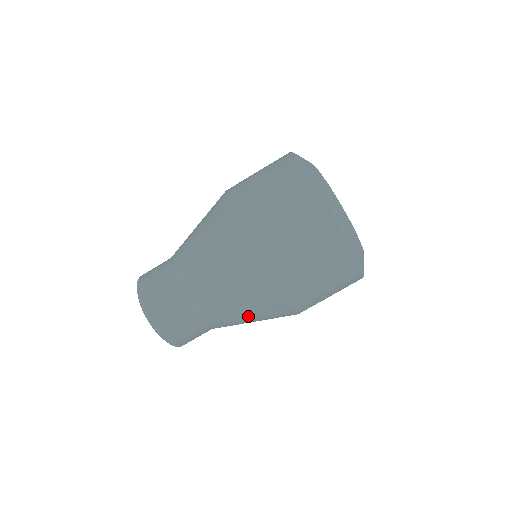
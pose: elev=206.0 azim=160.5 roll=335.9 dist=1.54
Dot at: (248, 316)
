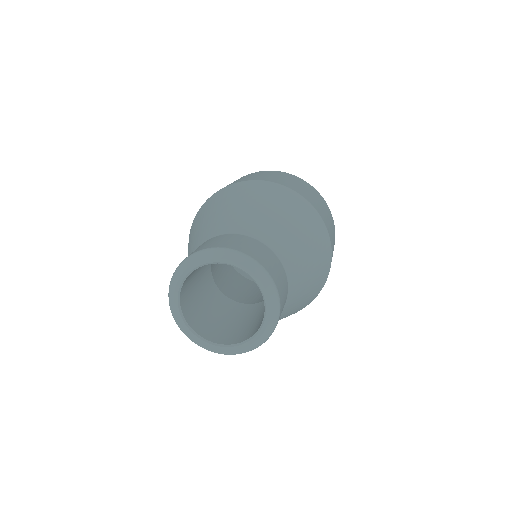
Dot at: (310, 287)
